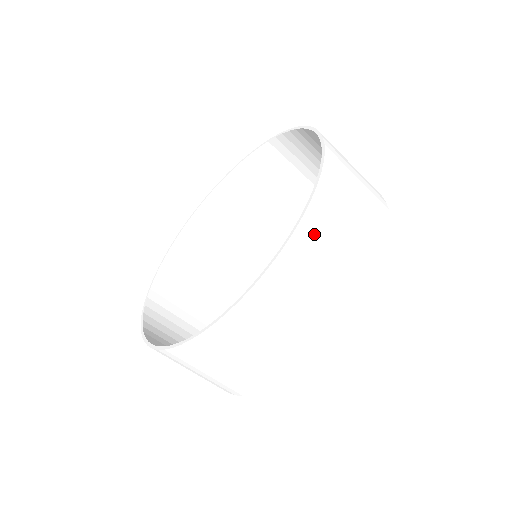
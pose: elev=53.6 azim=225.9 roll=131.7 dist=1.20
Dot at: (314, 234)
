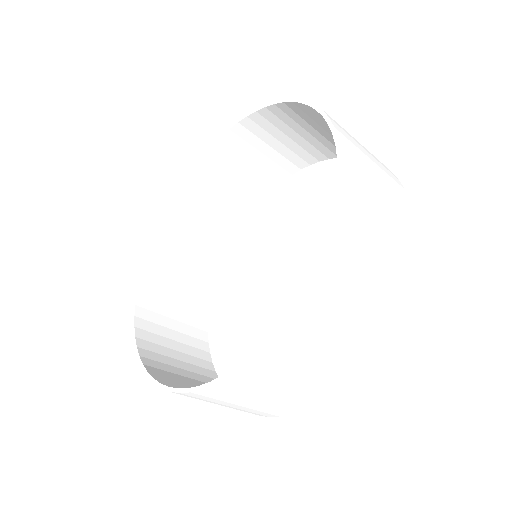
Dot at: (306, 322)
